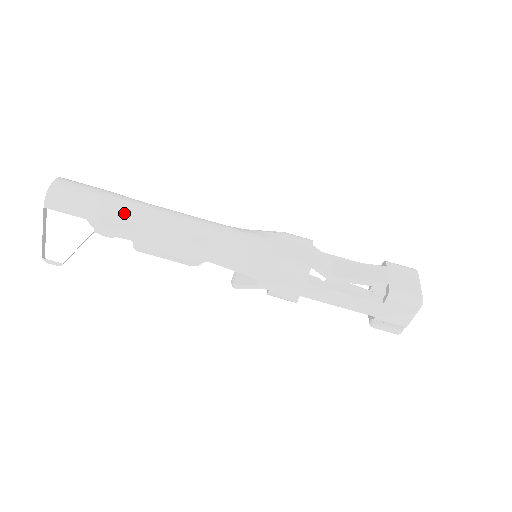
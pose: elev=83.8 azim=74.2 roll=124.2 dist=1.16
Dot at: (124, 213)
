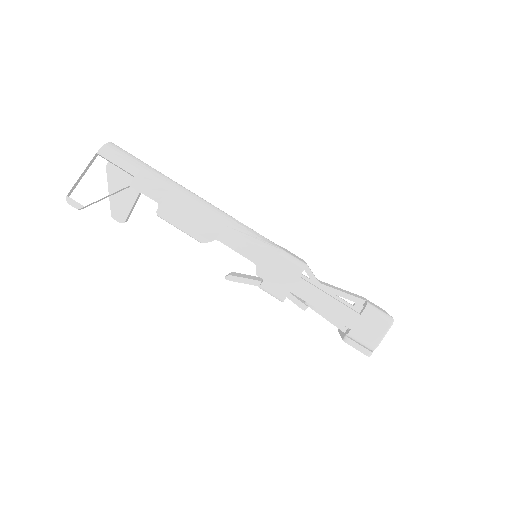
Dot at: (162, 180)
